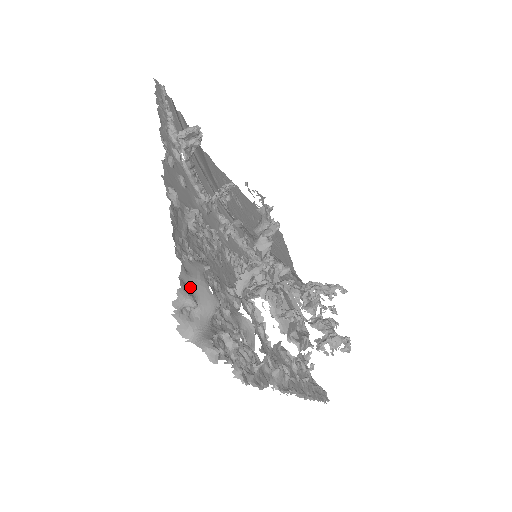
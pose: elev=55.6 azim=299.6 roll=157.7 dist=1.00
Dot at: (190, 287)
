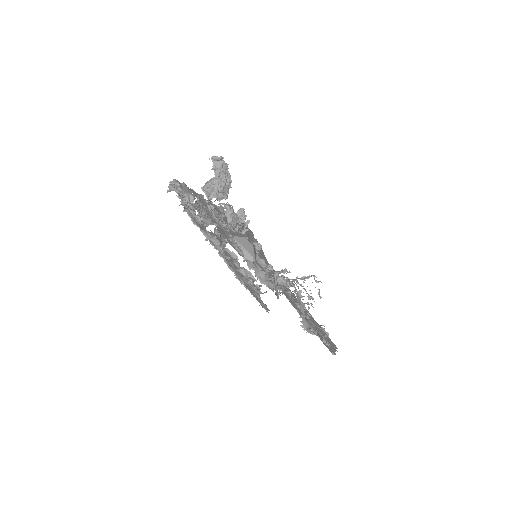
Dot at: (183, 188)
